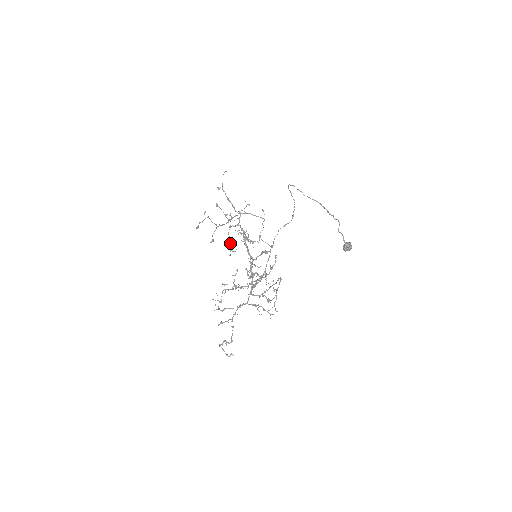
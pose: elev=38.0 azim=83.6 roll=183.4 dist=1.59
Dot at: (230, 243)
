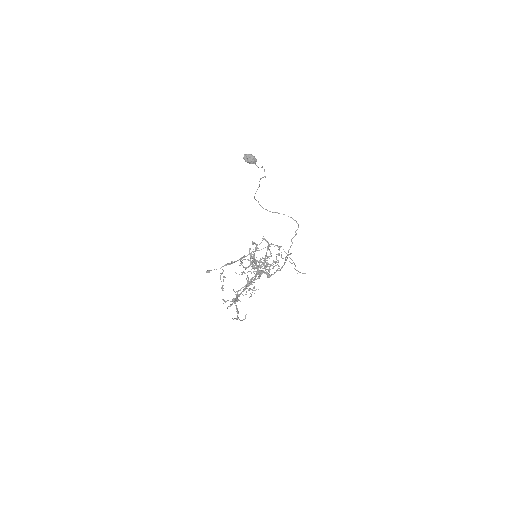
Dot at: (243, 272)
